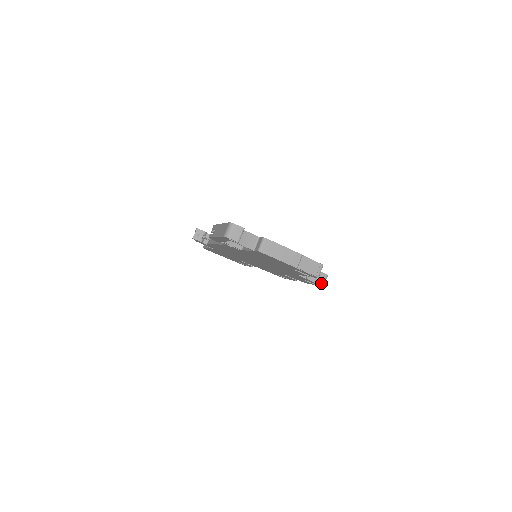
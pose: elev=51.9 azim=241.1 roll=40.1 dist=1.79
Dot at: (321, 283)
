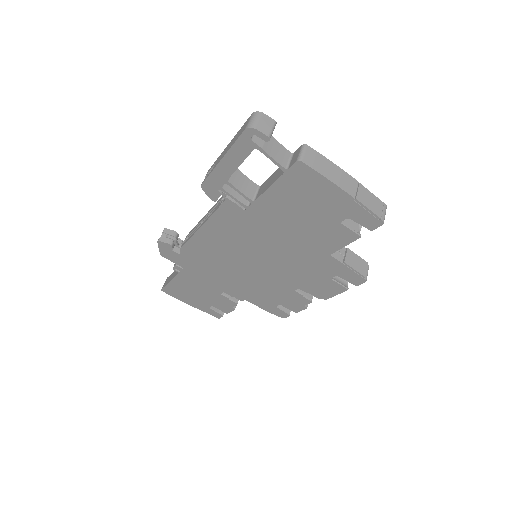
Dot at: (363, 274)
